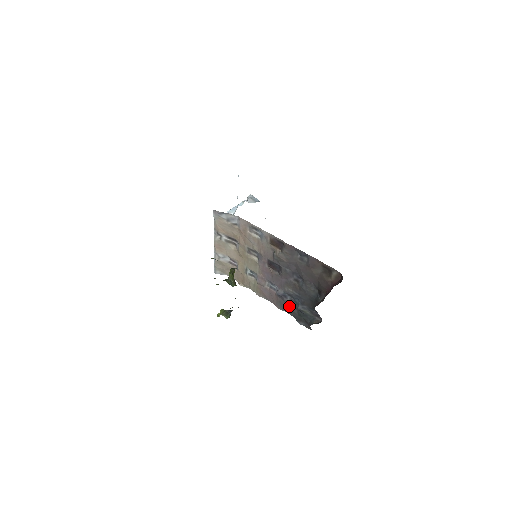
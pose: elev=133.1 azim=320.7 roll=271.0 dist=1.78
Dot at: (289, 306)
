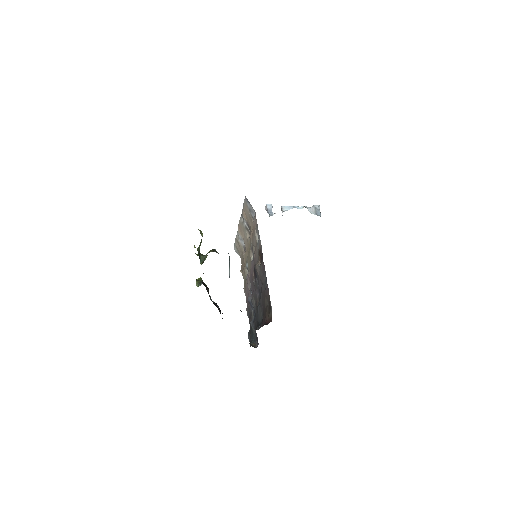
Dot at: (251, 316)
